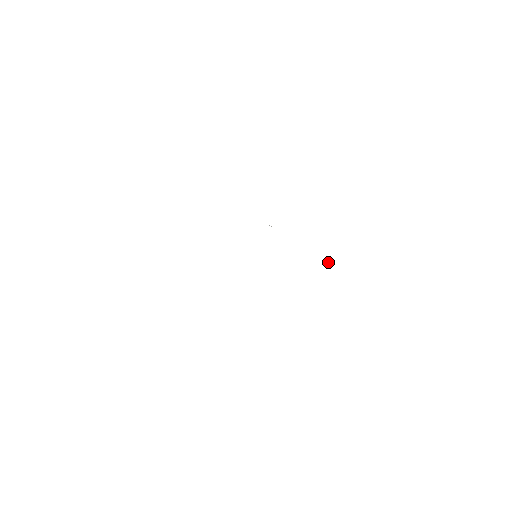
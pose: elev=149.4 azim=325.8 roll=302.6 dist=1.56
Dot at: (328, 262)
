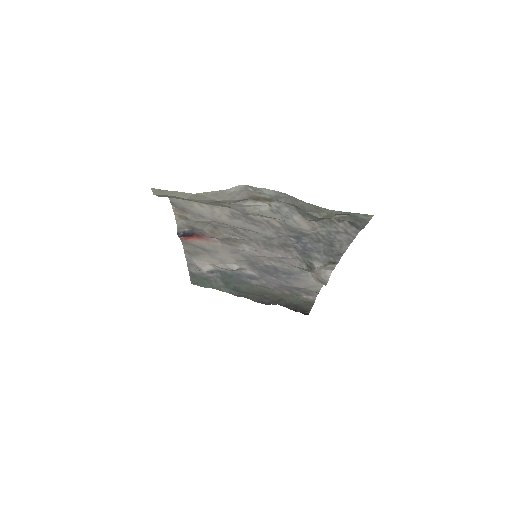
Dot at: (304, 312)
